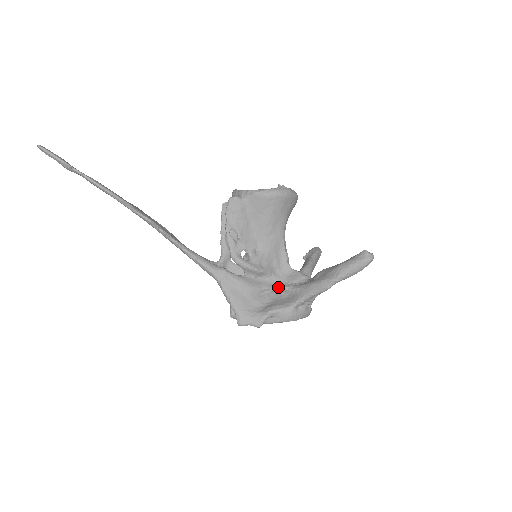
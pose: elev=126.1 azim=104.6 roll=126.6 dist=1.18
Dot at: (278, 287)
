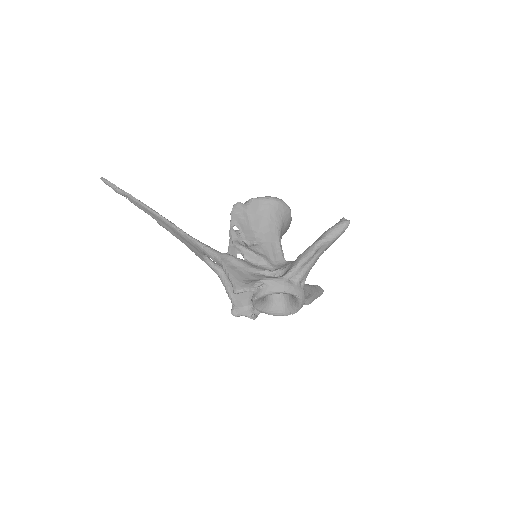
Dot at: (273, 270)
